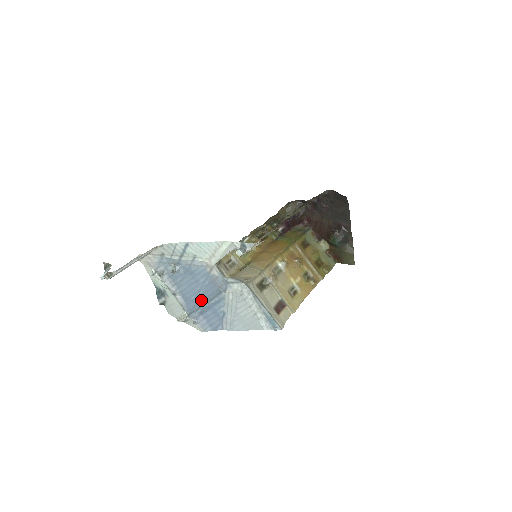
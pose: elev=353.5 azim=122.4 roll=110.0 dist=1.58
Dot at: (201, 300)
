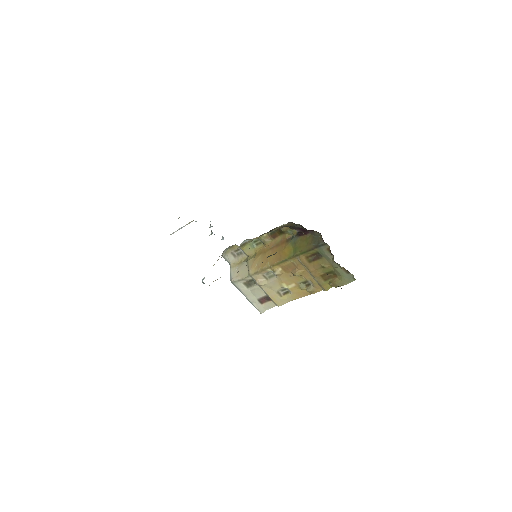
Dot at: occluded
